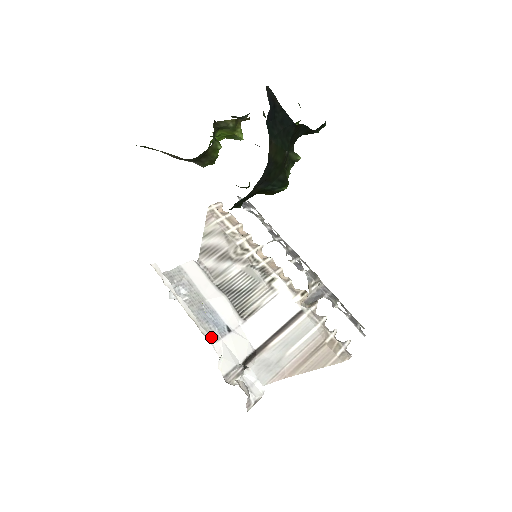
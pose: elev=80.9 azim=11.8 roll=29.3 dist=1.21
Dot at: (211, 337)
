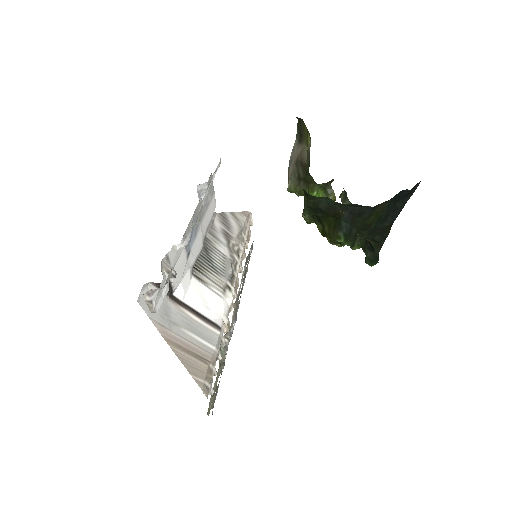
Dot at: (186, 234)
